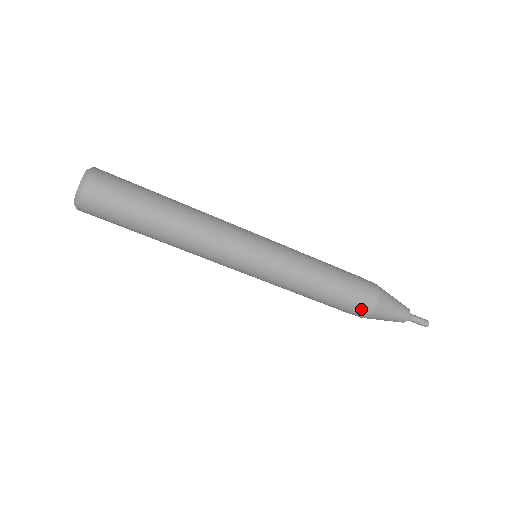
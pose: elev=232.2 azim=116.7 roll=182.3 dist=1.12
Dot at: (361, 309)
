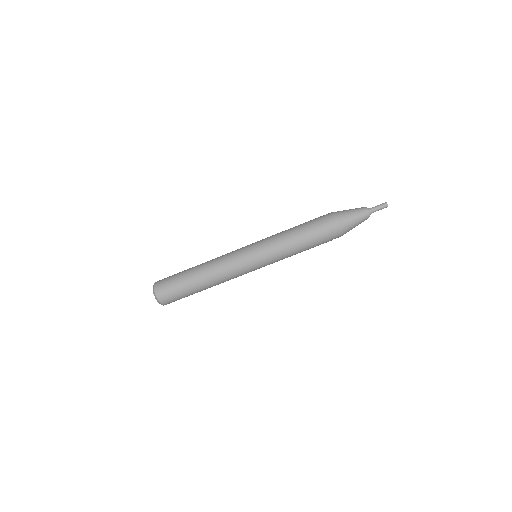
Dot at: (327, 223)
